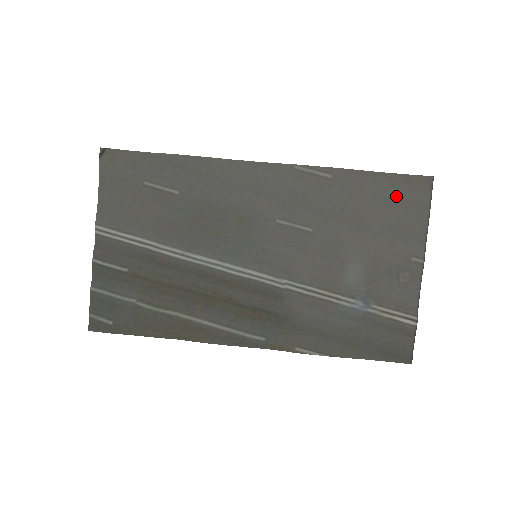
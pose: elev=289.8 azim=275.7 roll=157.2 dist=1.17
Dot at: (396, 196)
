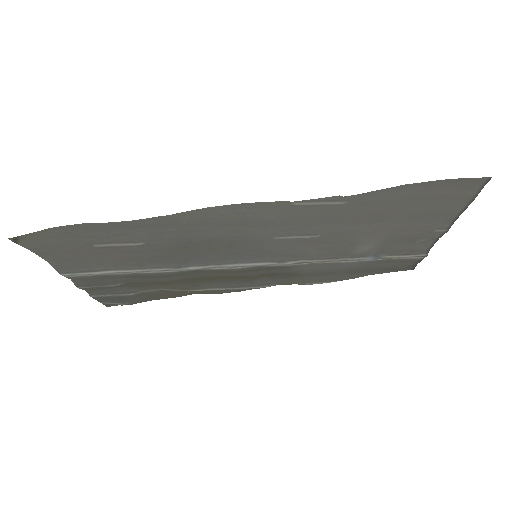
Dot at: (432, 195)
